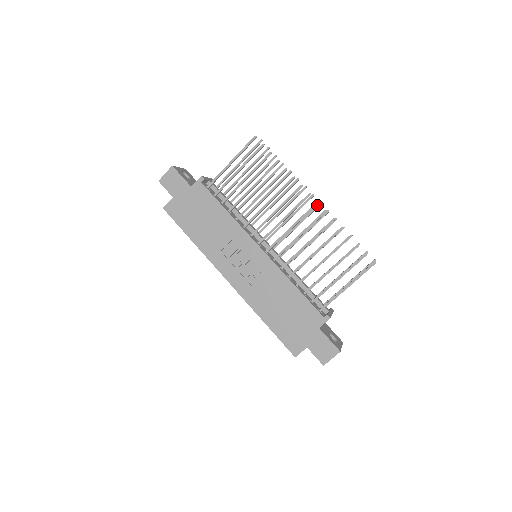
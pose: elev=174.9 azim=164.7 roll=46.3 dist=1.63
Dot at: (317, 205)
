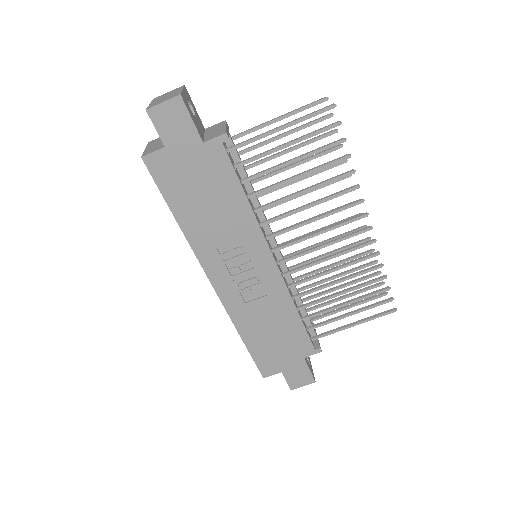
Dot at: occluded
